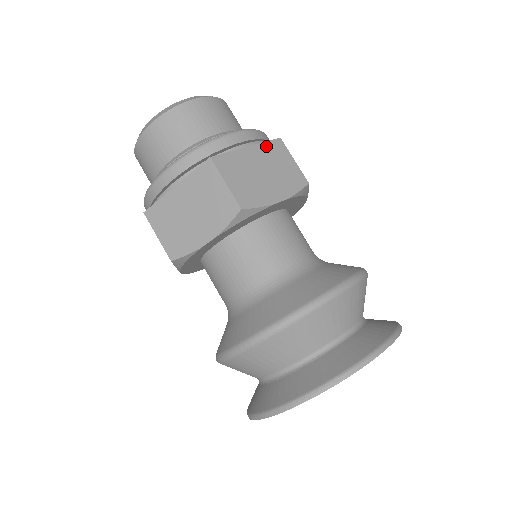
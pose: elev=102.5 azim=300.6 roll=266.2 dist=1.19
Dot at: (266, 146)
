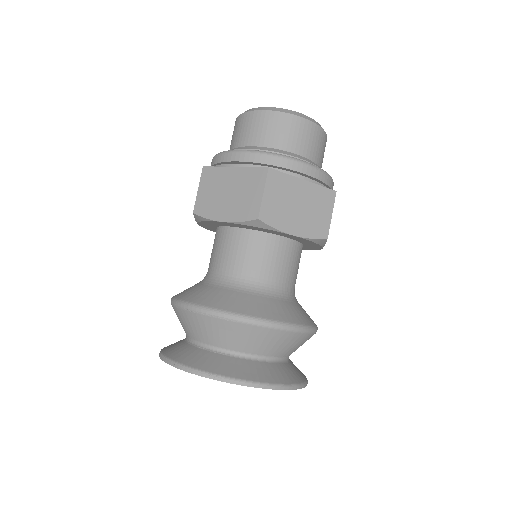
Dot at: (319, 189)
